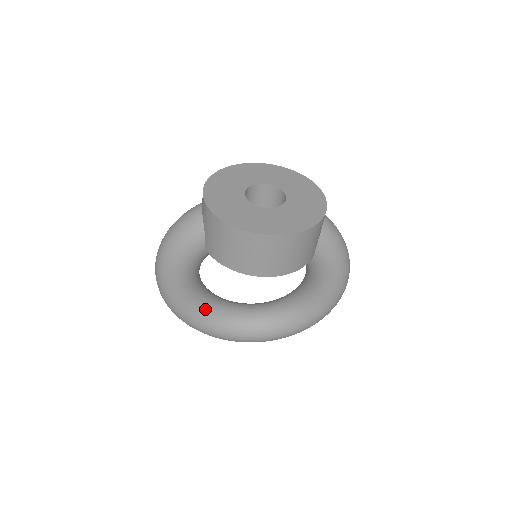
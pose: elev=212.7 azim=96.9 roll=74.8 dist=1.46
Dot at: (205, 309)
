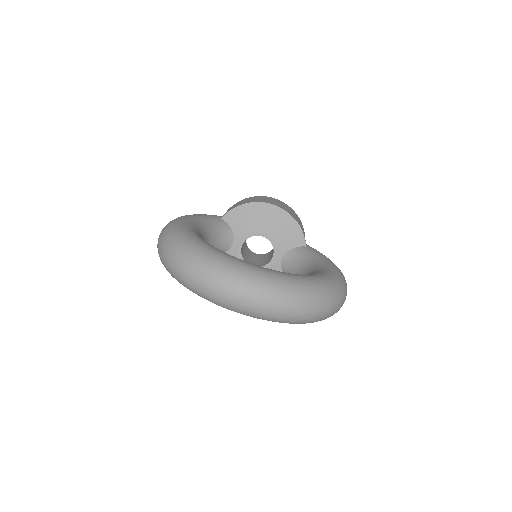
Dot at: occluded
